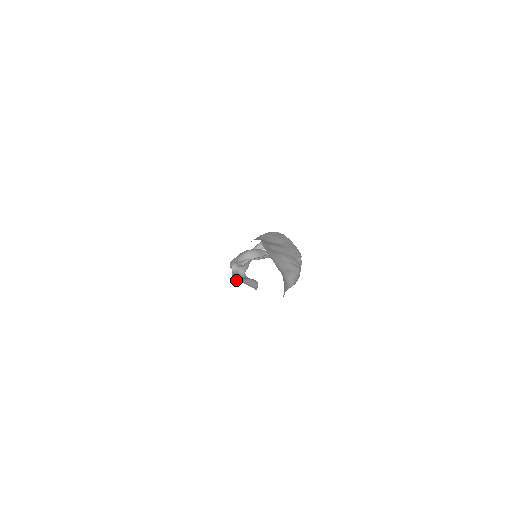
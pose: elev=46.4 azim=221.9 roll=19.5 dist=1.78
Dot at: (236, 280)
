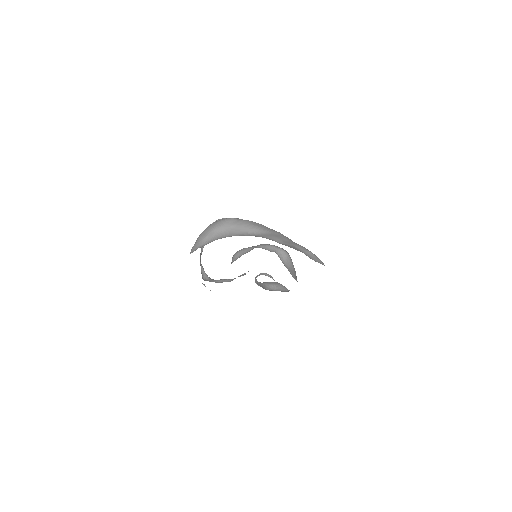
Dot at: occluded
